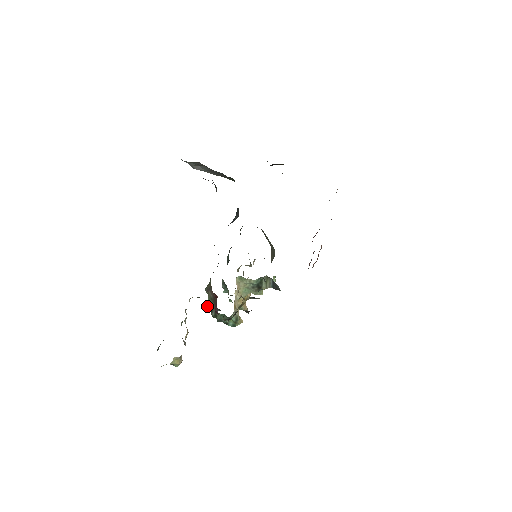
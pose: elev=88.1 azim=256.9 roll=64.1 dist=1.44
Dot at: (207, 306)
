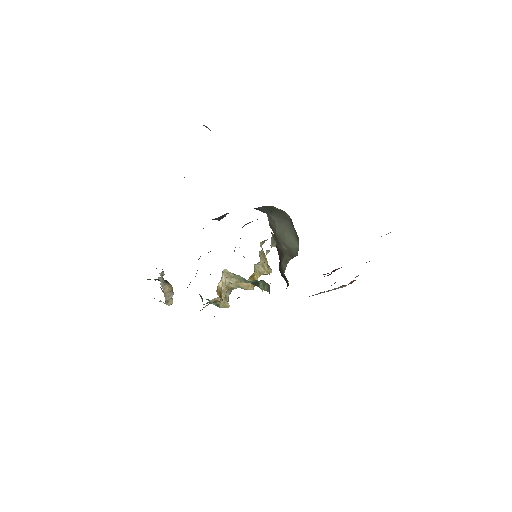
Dot at: occluded
